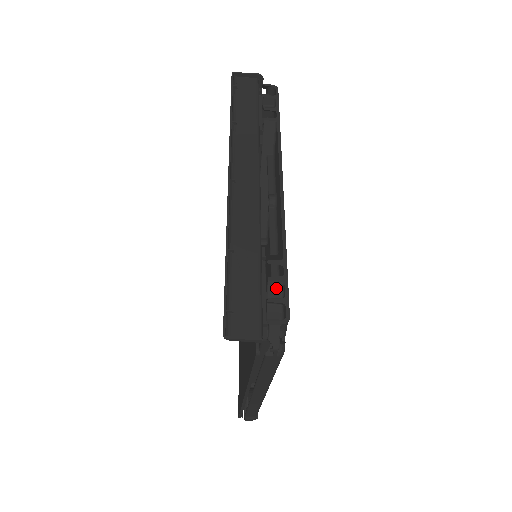
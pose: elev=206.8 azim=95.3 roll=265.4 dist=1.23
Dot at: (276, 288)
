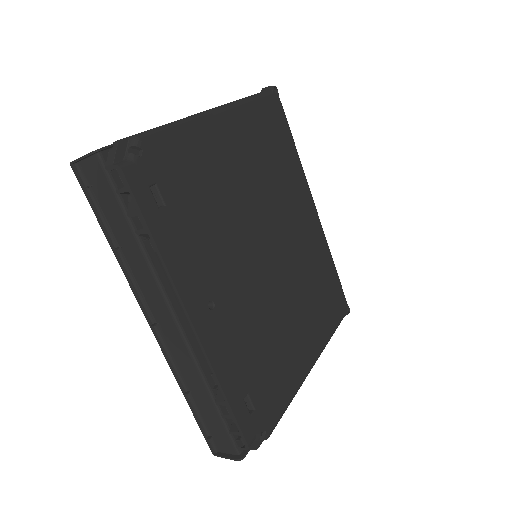
Dot at: (232, 419)
